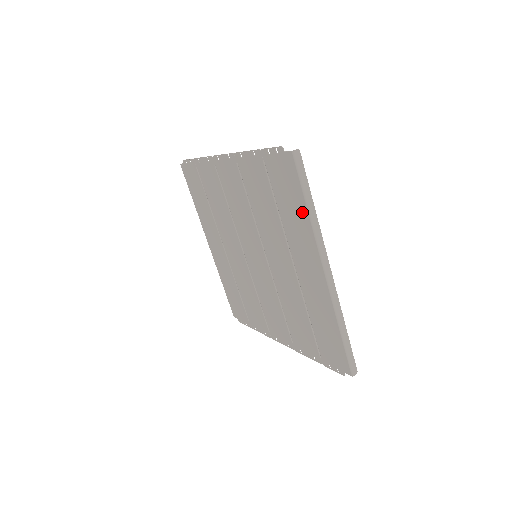
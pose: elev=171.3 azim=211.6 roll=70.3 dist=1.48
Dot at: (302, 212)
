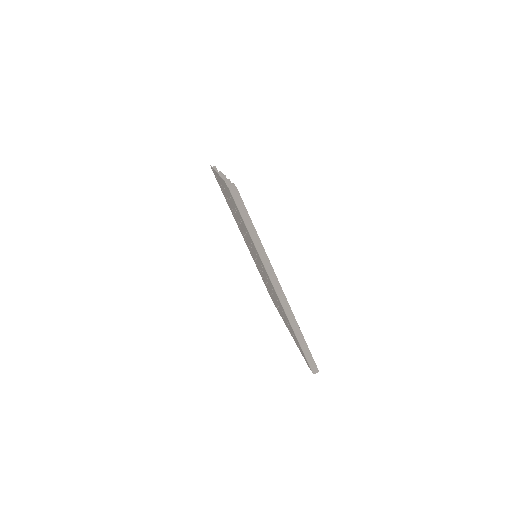
Dot at: occluded
